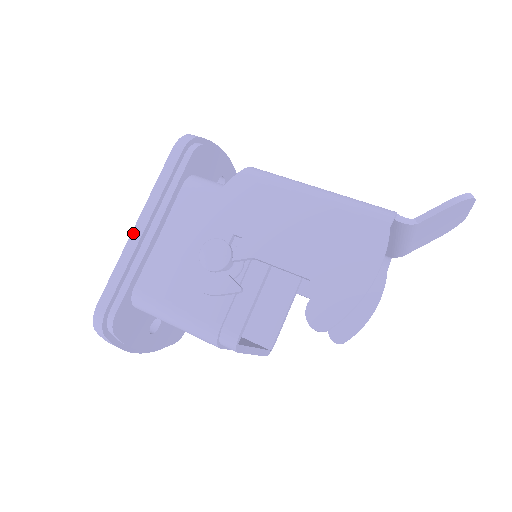
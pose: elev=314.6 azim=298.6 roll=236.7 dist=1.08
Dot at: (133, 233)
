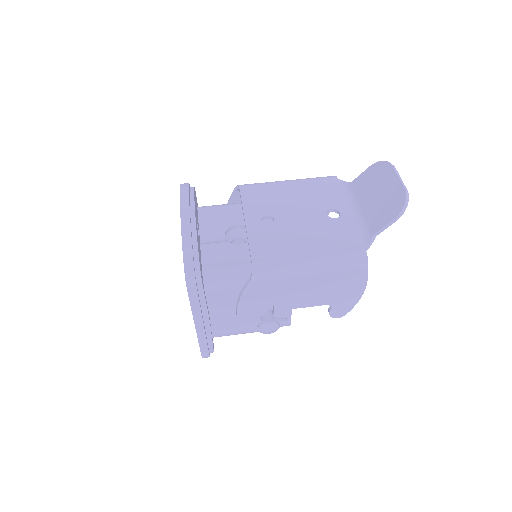
Dot at: (197, 330)
